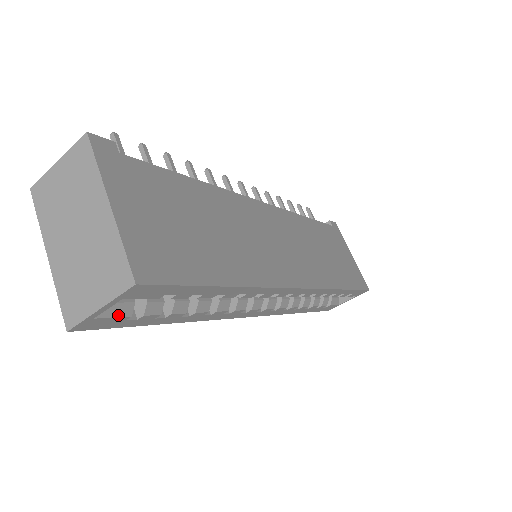
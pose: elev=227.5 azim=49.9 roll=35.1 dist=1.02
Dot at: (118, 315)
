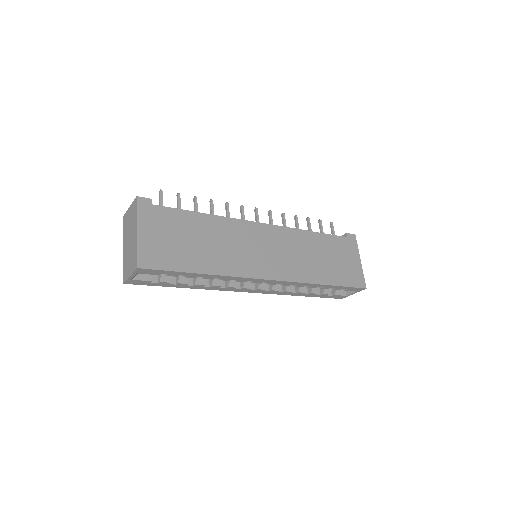
Dot at: (144, 280)
